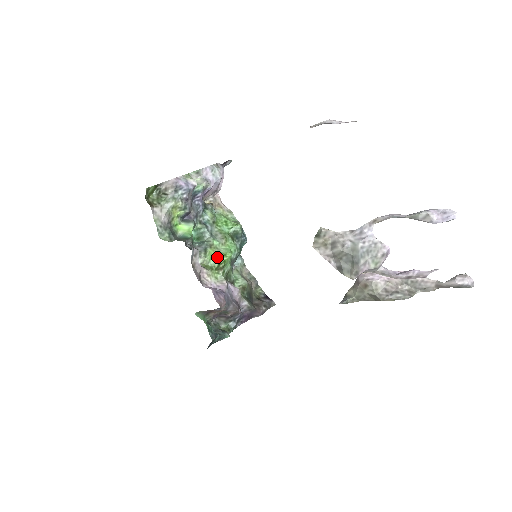
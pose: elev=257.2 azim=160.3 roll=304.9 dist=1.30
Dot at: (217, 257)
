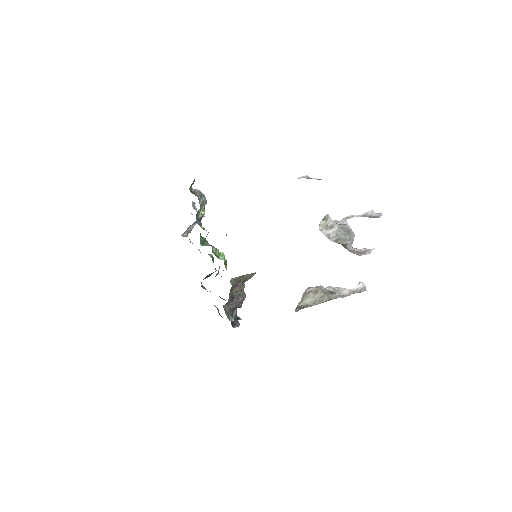
Dot at: (224, 255)
